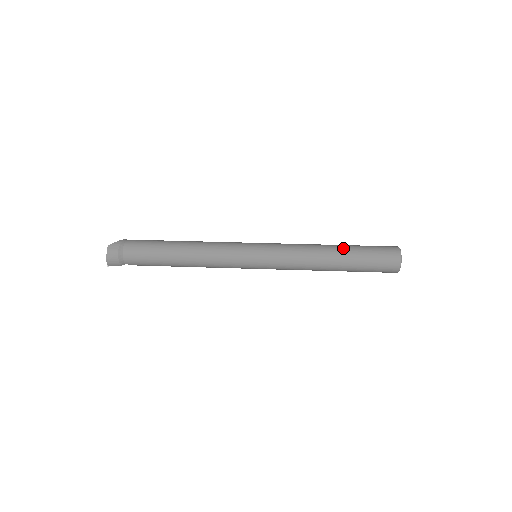
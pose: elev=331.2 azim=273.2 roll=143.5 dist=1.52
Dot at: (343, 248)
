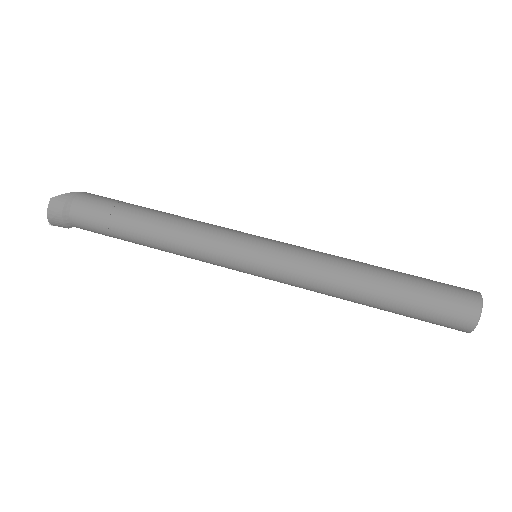
Dot at: (389, 278)
